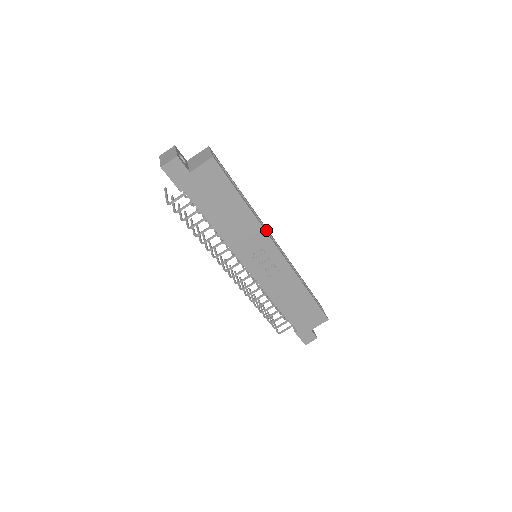
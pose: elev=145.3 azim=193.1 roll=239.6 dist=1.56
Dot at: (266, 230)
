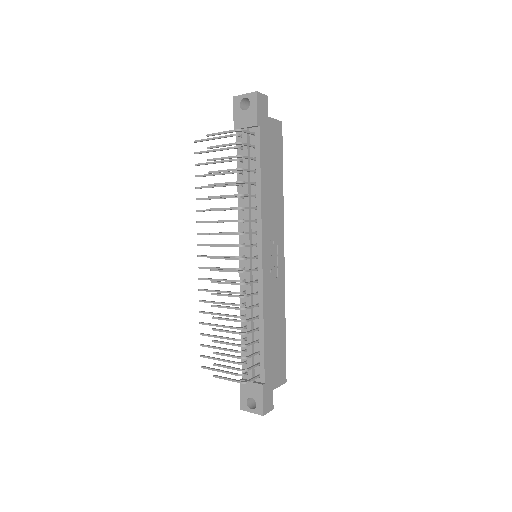
Dot at: occluded
